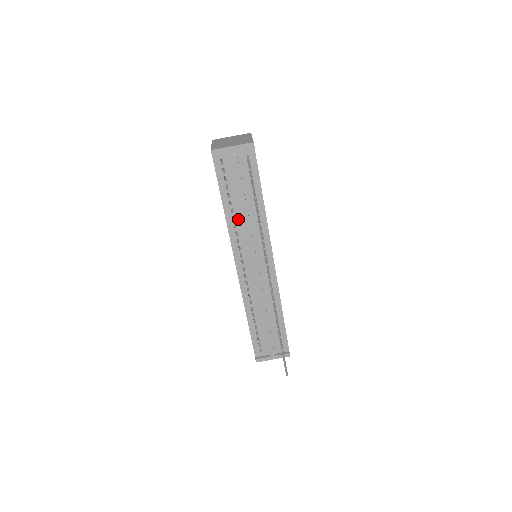
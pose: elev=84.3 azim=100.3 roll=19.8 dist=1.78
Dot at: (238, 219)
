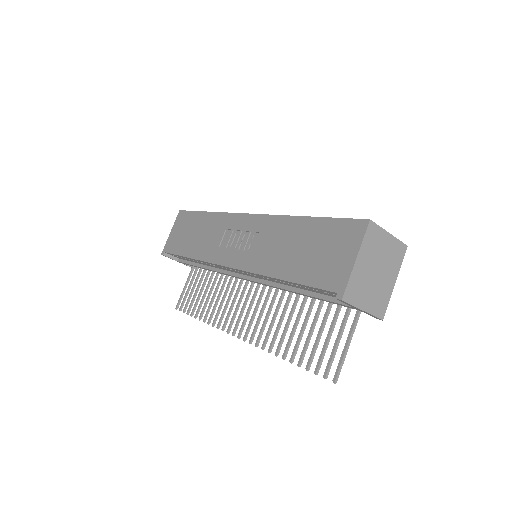
Dot at: (279, 282)
